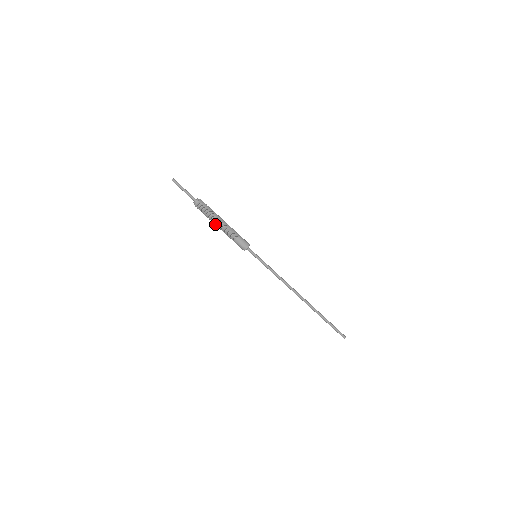
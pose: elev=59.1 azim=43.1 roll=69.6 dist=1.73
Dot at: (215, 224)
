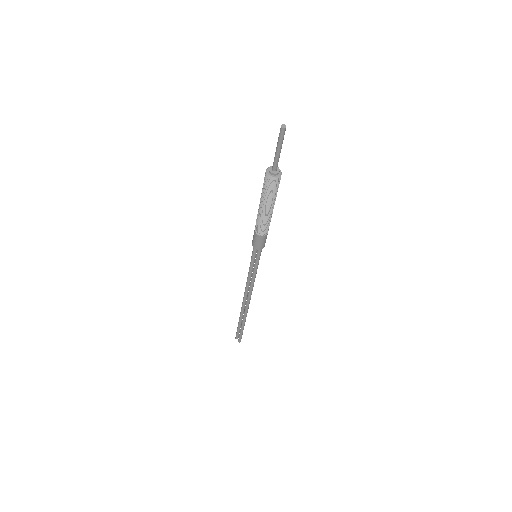
Dot at: (263, 209)
